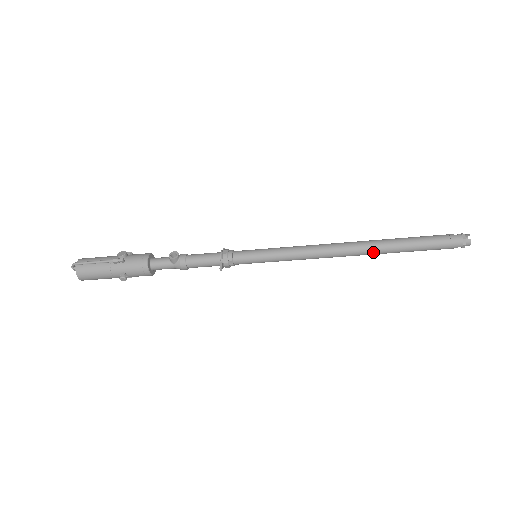
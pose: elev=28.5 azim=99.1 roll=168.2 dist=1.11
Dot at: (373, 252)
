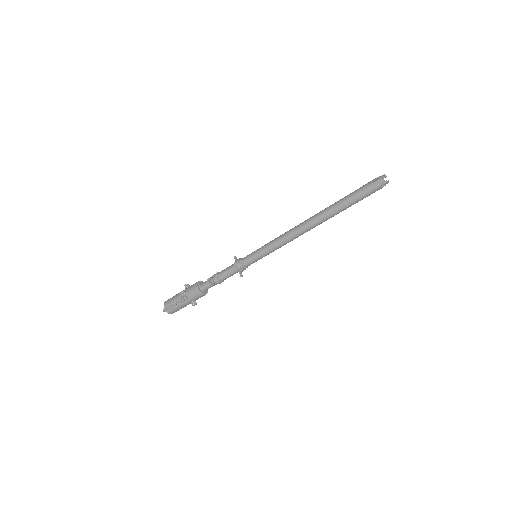
Dot at: occluded
